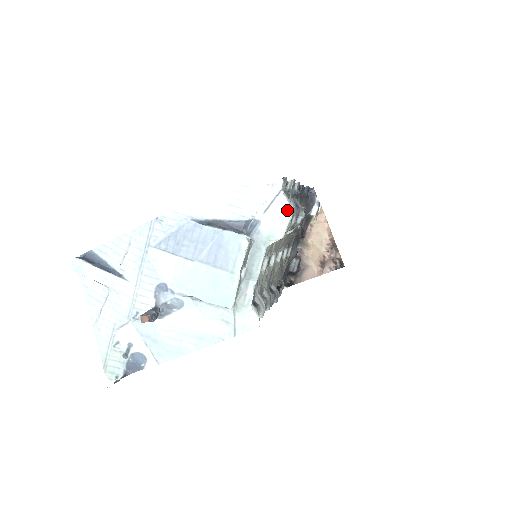
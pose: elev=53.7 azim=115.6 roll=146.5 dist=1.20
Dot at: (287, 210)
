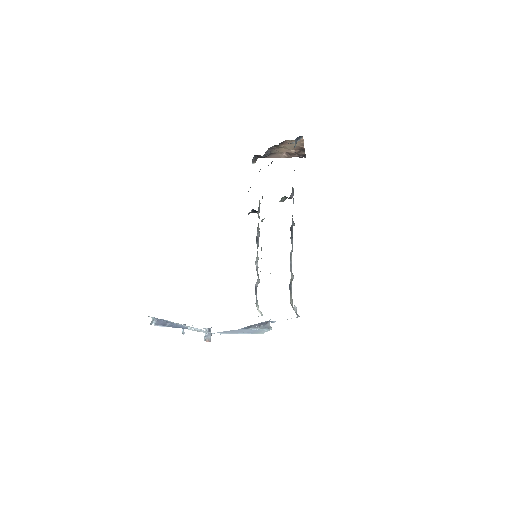
Dot at: occluded
